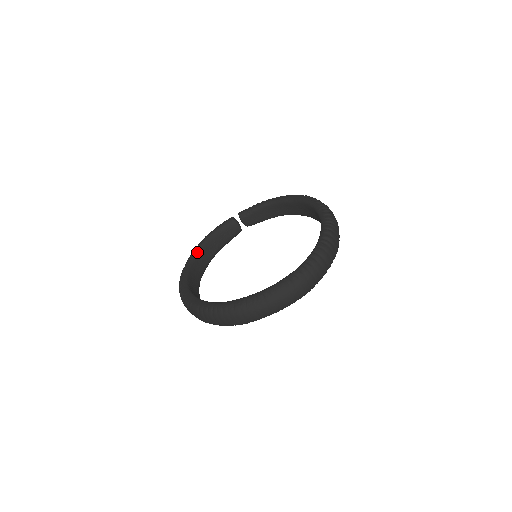
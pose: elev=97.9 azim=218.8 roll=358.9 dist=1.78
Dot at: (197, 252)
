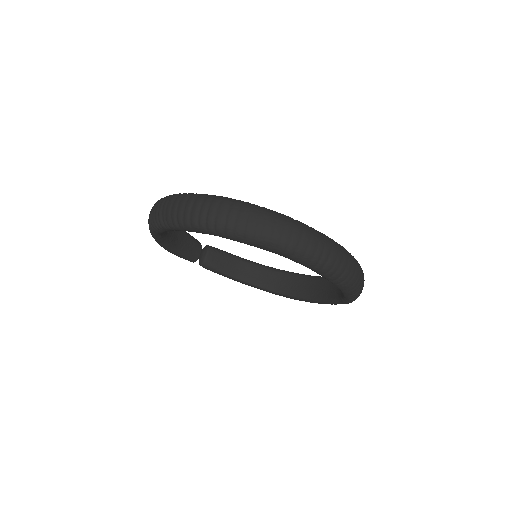
Dot at: occluded
